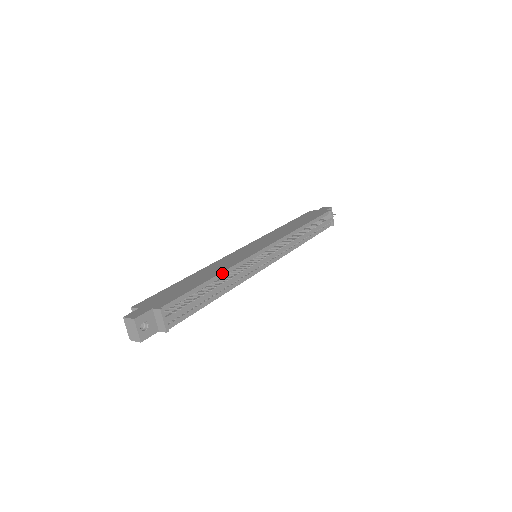
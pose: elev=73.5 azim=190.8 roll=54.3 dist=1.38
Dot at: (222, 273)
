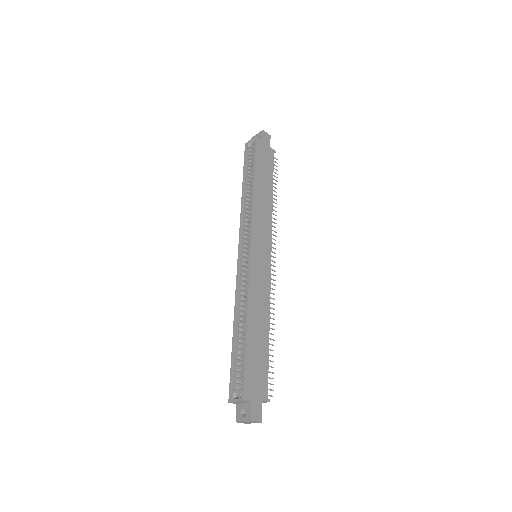
Dot at: (269, 320)
